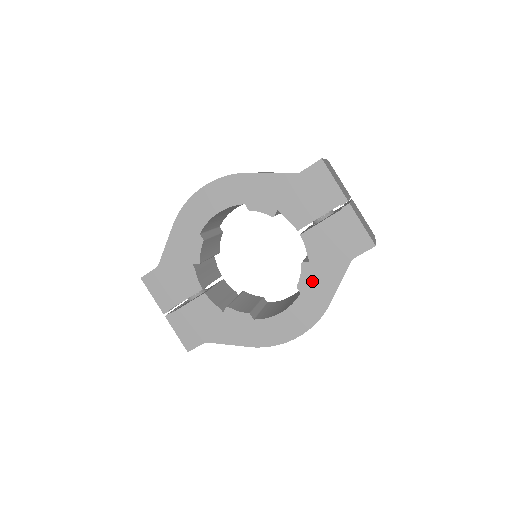
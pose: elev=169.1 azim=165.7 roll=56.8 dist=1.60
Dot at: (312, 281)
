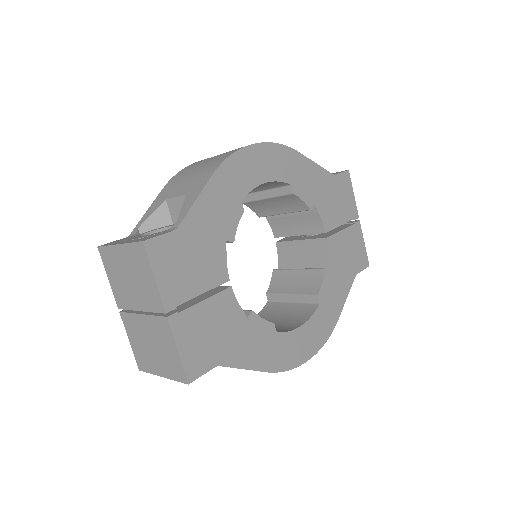
Dot at: (330, 291)
